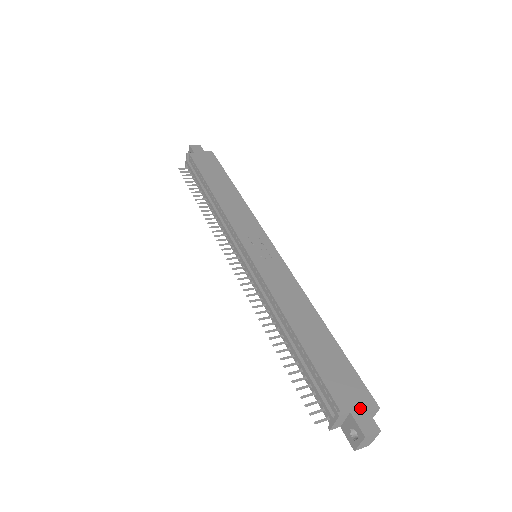
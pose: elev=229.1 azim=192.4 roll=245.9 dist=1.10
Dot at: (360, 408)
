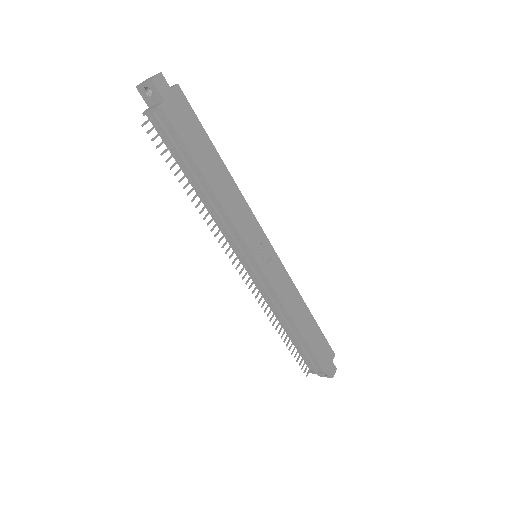
Dot at: (330, 362)
